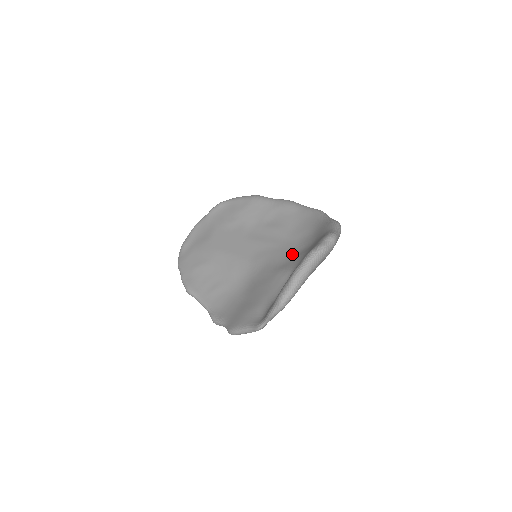
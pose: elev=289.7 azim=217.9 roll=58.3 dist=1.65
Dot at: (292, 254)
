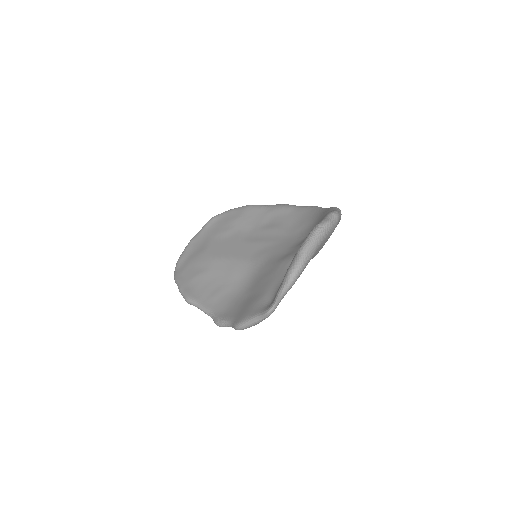
Dot at: (294, 245)
